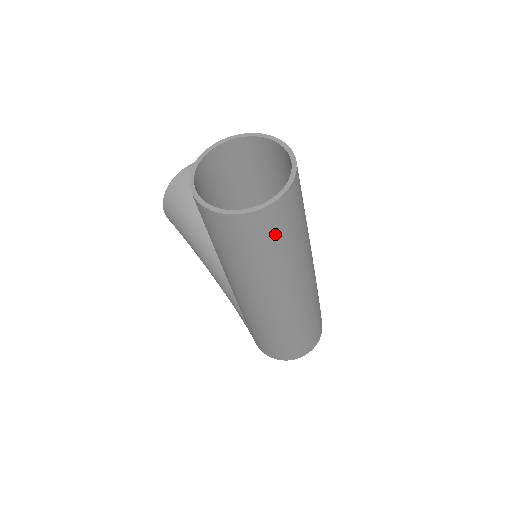
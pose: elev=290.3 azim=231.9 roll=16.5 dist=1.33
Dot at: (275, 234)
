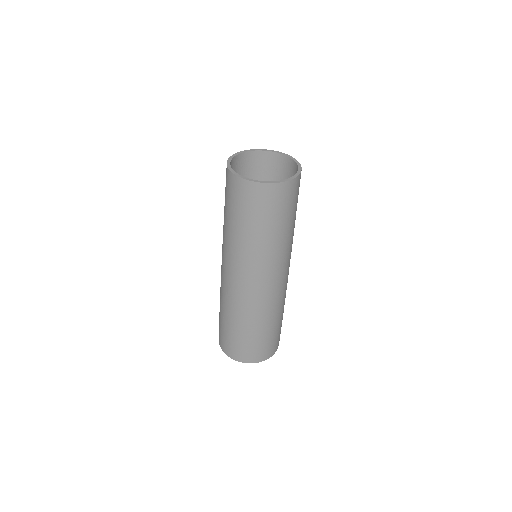
Dot at: (255, 210)
